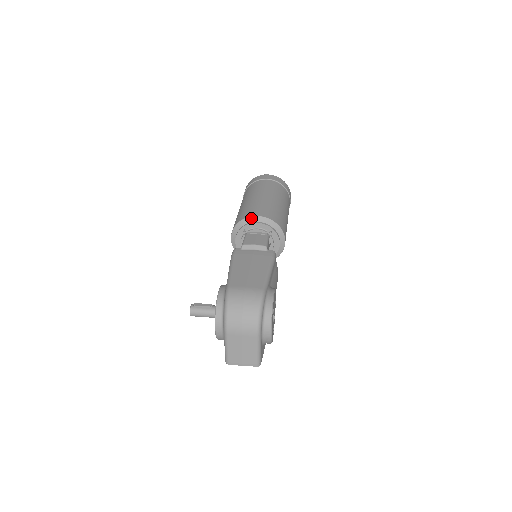
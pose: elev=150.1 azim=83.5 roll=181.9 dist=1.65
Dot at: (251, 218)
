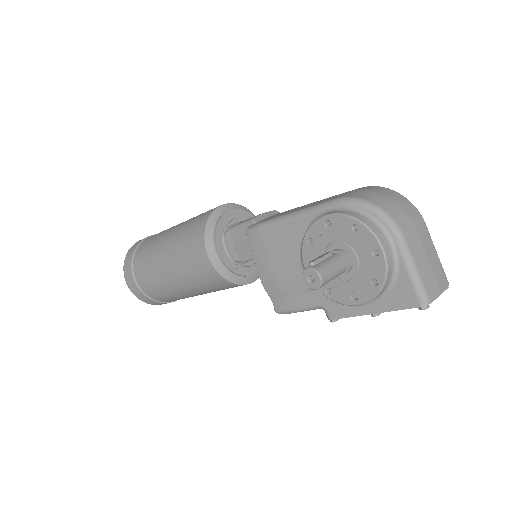
Dot at: (218, 209)
